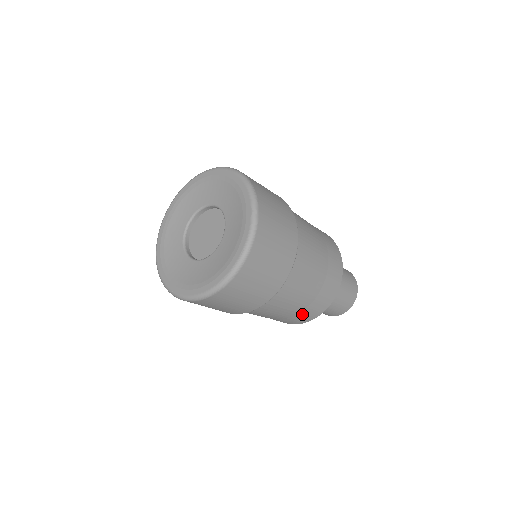
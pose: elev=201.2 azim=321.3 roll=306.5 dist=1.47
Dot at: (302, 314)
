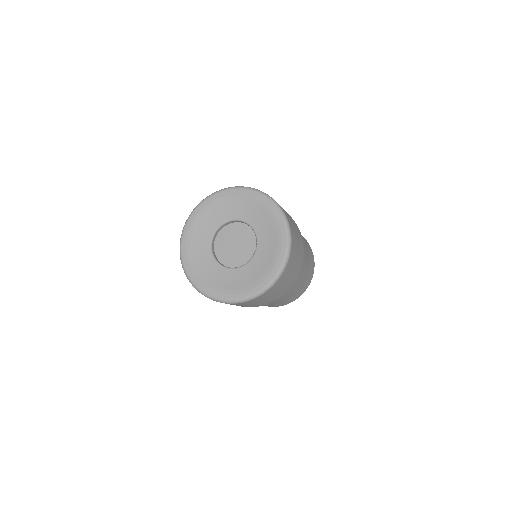
Dot at: (286, 301)
